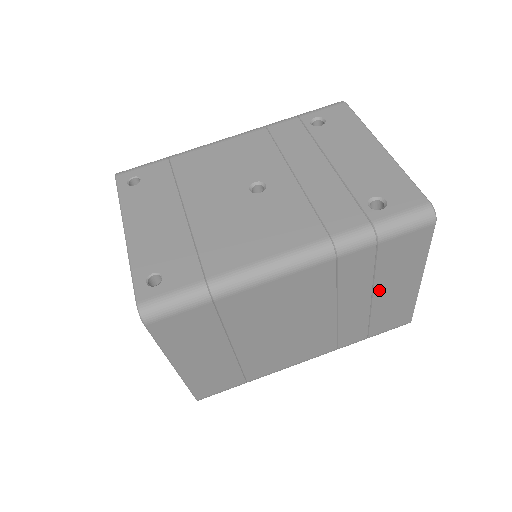
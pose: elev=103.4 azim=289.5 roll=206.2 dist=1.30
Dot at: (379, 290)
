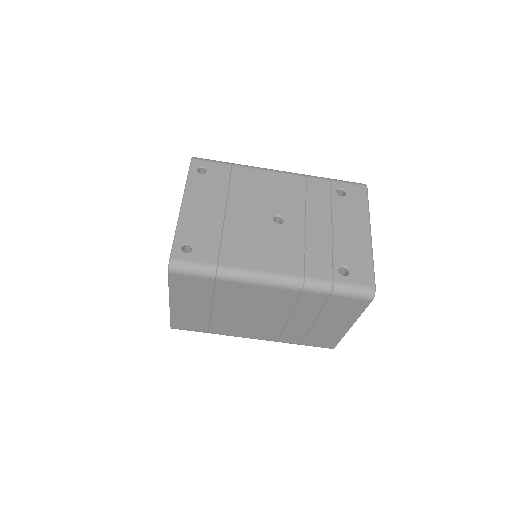
Dot at: (320, 320)
